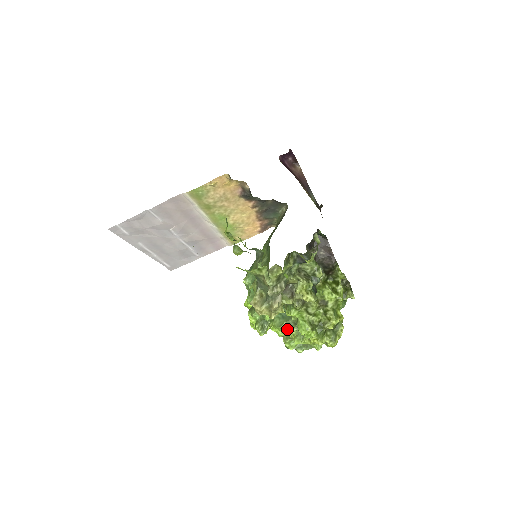
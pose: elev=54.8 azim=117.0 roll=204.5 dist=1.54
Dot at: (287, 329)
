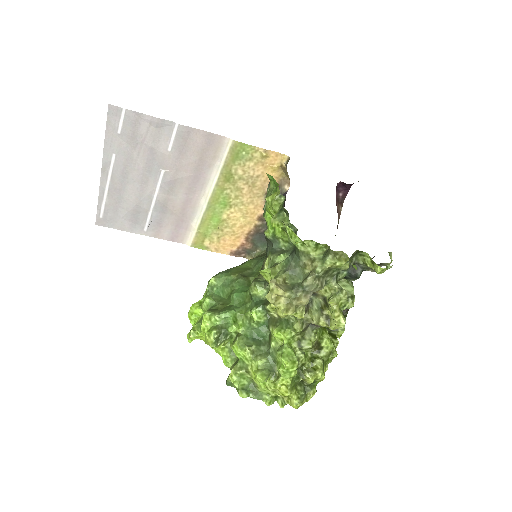
Dot at: (253, 355)
